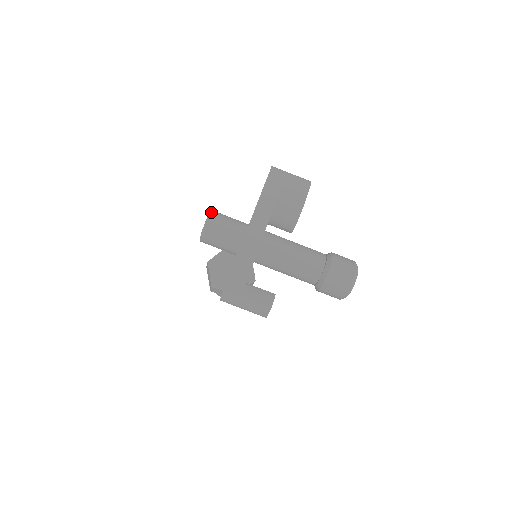
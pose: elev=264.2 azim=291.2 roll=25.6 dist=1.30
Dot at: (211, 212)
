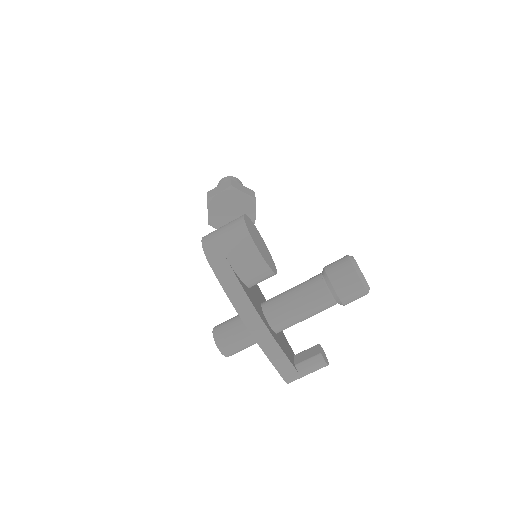
Dot at: (216, 344)
